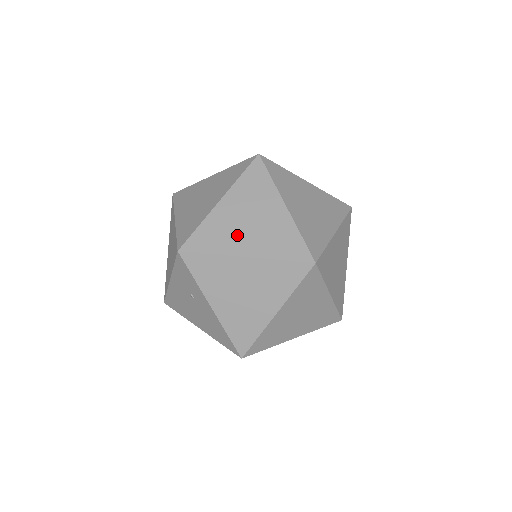
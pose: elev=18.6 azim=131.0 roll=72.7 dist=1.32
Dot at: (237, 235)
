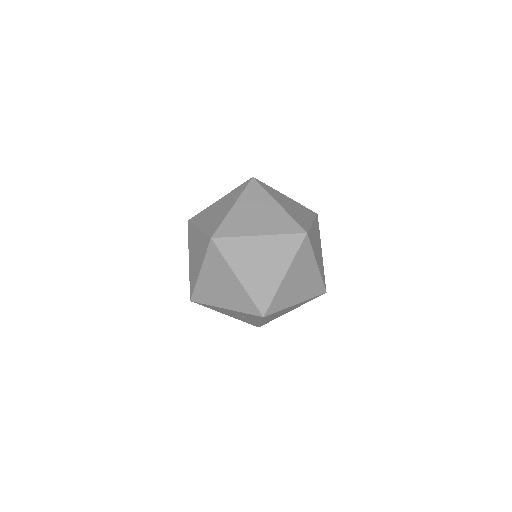
Dot at: (293, 294)
